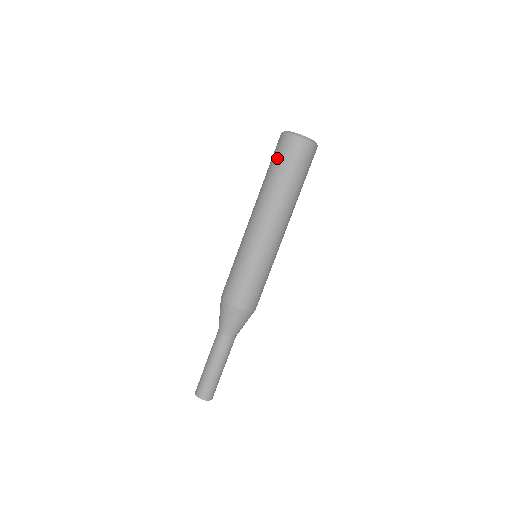
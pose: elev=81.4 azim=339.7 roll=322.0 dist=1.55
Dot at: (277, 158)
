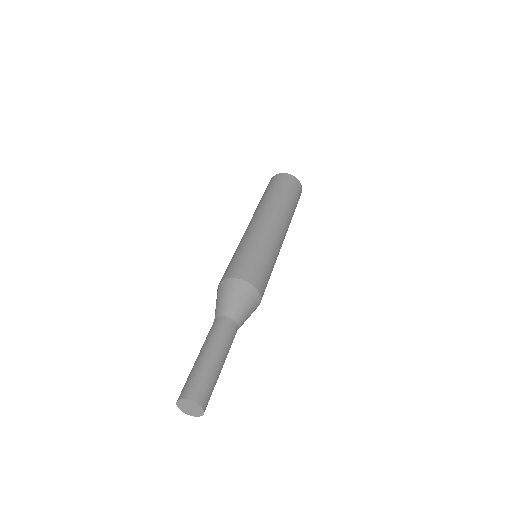
Dot at: occluded
